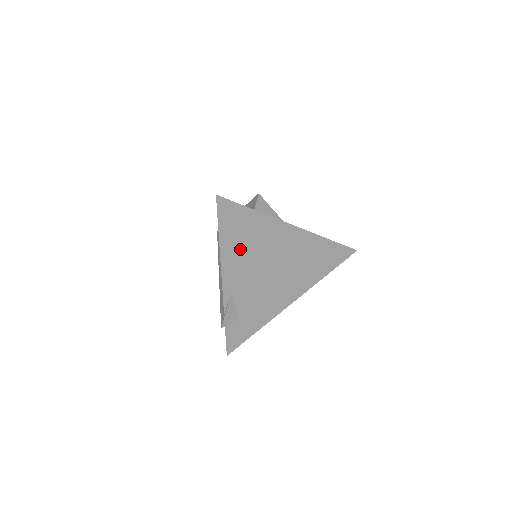
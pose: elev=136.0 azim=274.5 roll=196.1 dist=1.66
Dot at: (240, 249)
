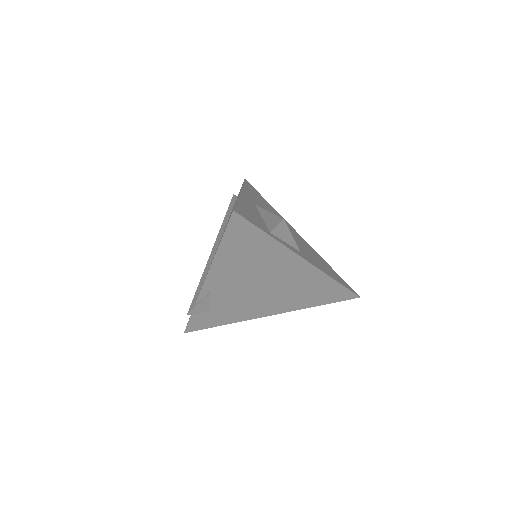
Dot at: (237, 262)
